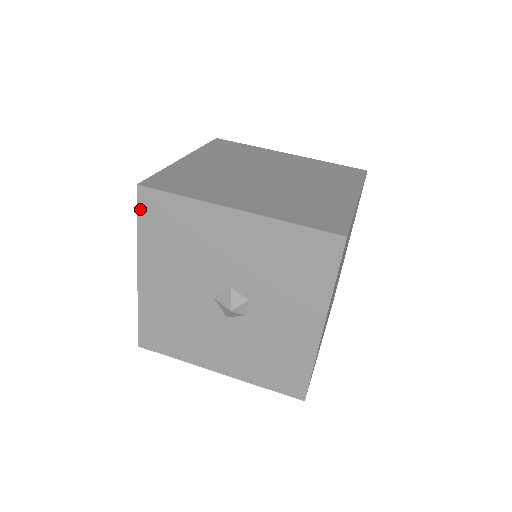
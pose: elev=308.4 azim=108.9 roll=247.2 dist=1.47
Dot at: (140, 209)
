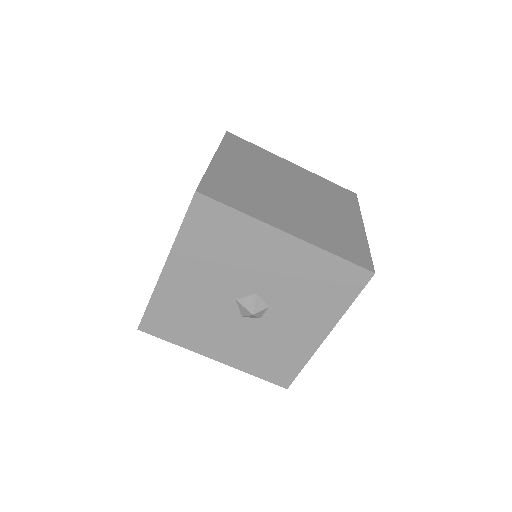
Dot at: (190, 213)
